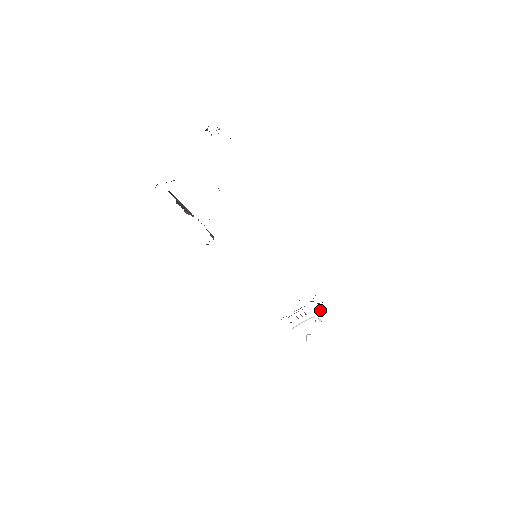
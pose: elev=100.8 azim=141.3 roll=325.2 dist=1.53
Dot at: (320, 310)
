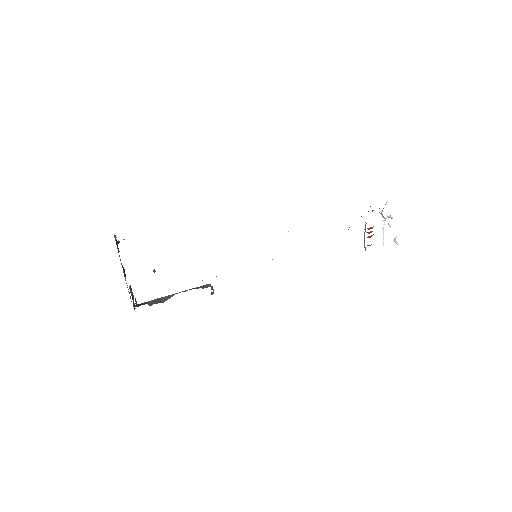
Dot at: occluded
